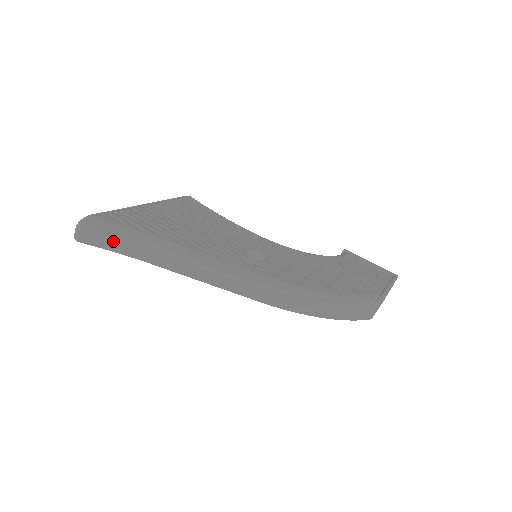
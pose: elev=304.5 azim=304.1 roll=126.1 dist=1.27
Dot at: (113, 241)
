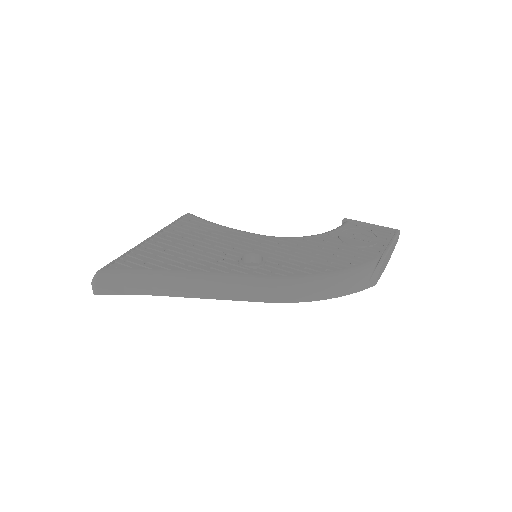
Dot at: (124, 287)
